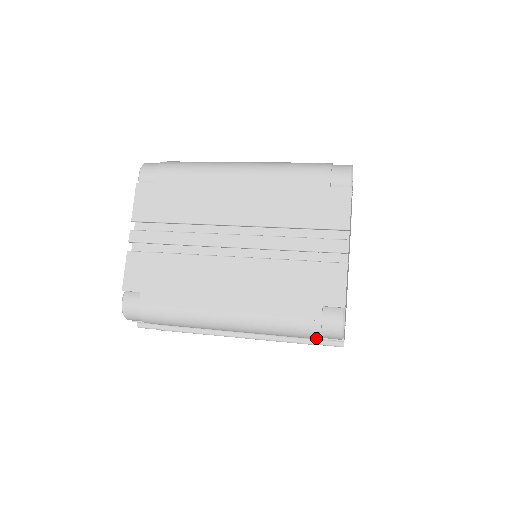
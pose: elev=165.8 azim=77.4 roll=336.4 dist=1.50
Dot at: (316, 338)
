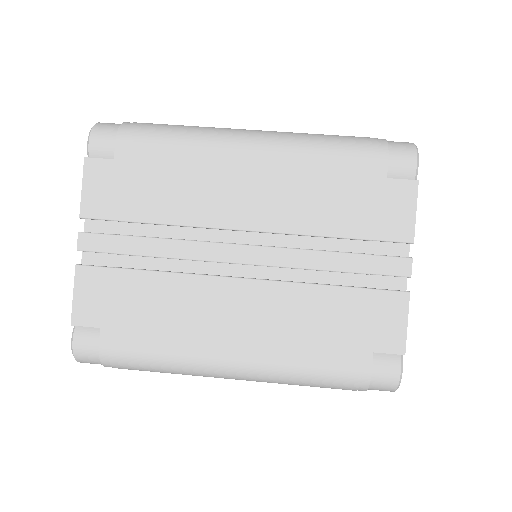
Dot at: occluded
